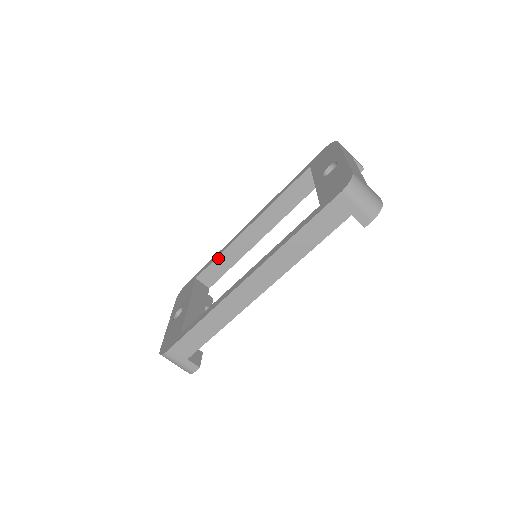
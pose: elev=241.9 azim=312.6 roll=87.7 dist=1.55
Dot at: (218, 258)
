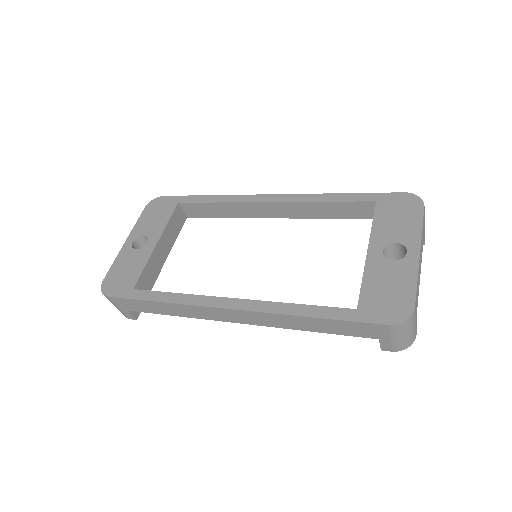
Dot at: (214, 203)
